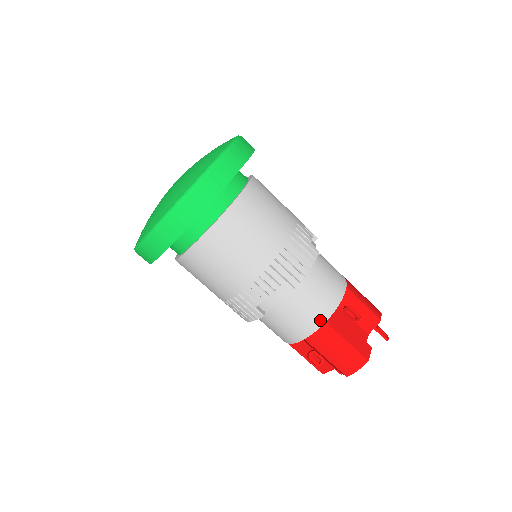
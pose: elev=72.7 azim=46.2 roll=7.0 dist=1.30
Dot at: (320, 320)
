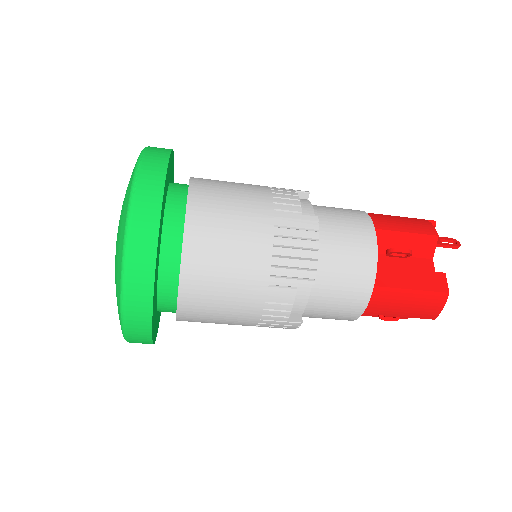
Dot at: (366, 288)
